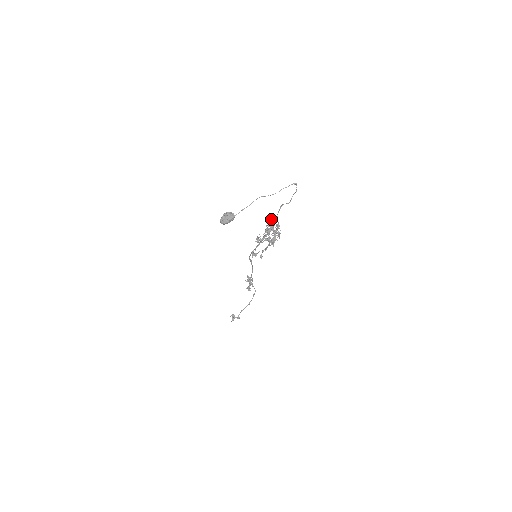
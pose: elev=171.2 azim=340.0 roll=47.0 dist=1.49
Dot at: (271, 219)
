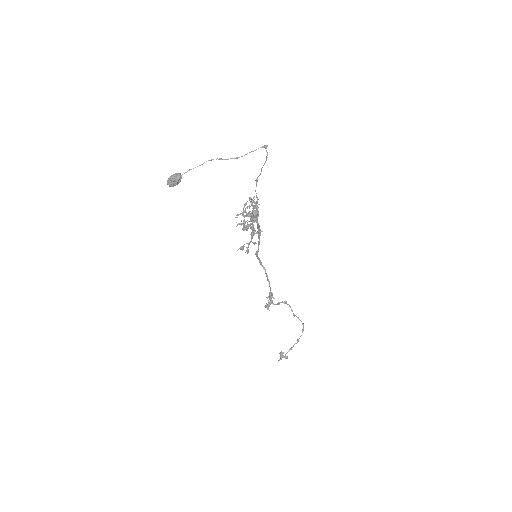
Dot at: (249, 198)
